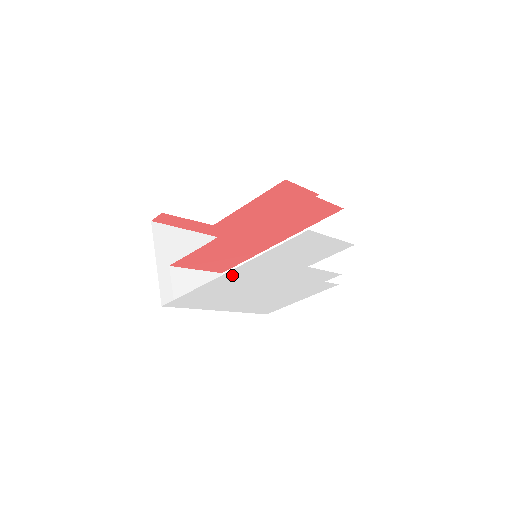
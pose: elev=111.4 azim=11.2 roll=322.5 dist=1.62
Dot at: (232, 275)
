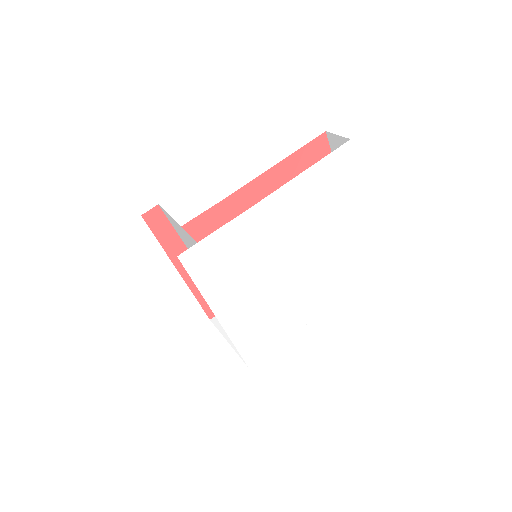
Dot at: (270, 206)
